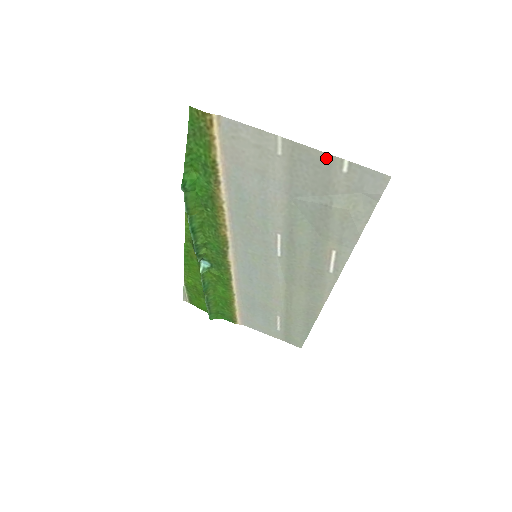
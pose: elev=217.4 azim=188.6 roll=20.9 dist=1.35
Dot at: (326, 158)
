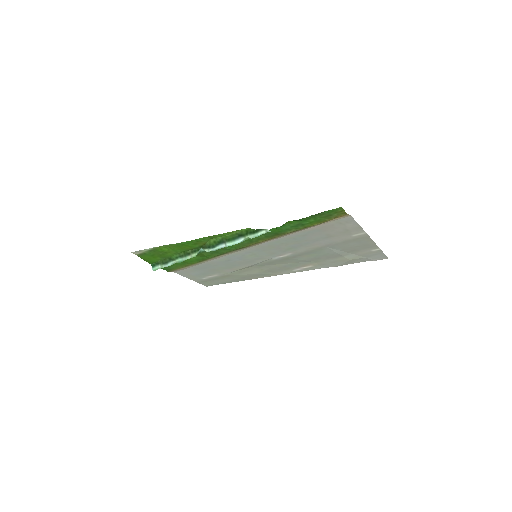
Dot at: (373, 245)
